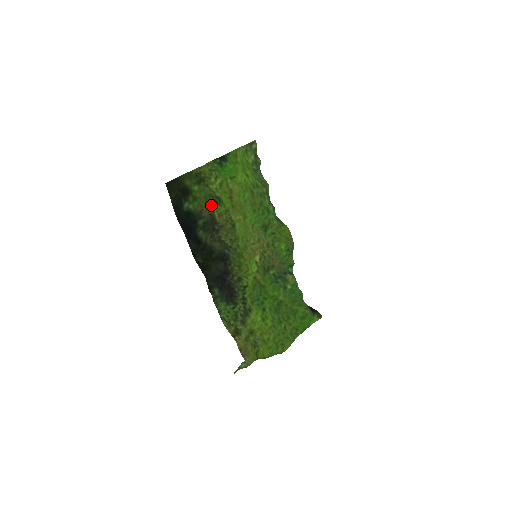
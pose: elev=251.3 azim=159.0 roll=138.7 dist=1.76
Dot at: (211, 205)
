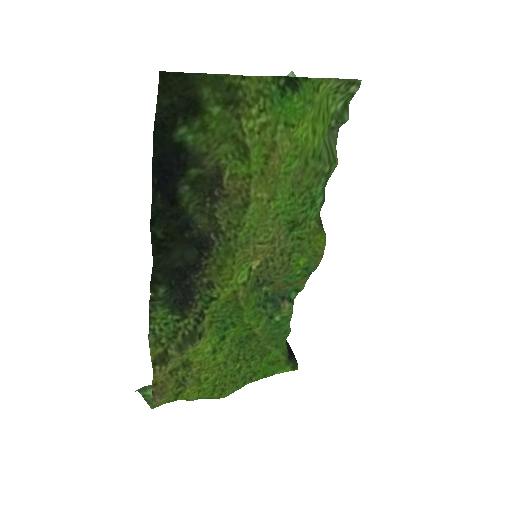
Dot at: (227, 153)
